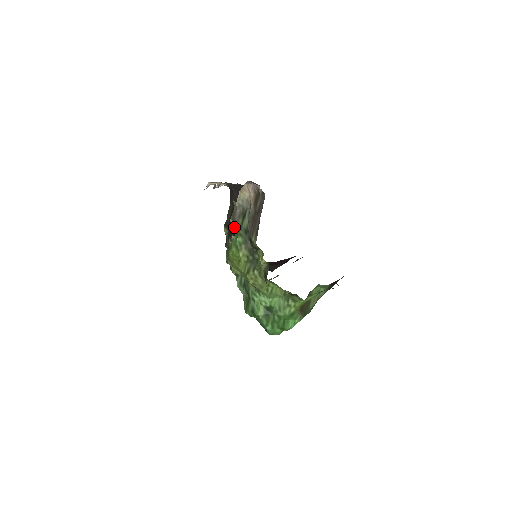
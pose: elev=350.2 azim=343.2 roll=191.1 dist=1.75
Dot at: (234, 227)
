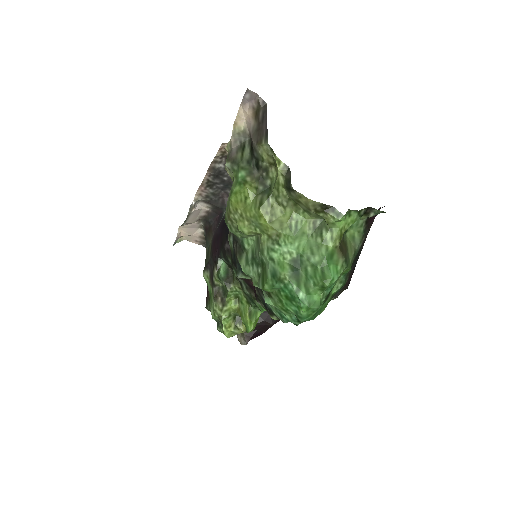
Dot at: (232, 169)
